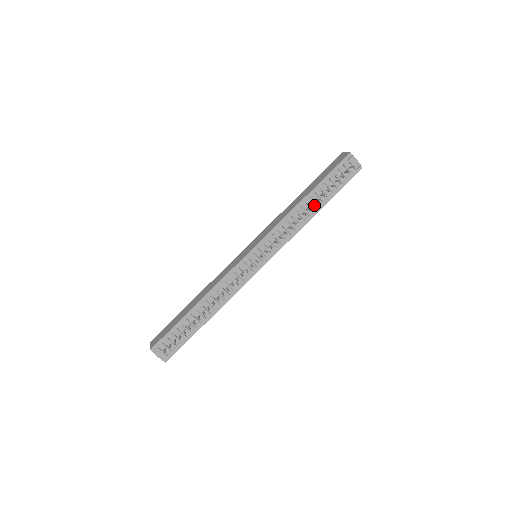
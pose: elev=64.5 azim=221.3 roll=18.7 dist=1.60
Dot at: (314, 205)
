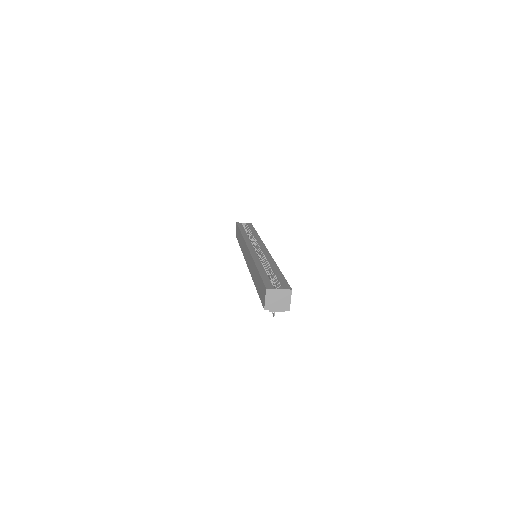
Dot at: occluded
